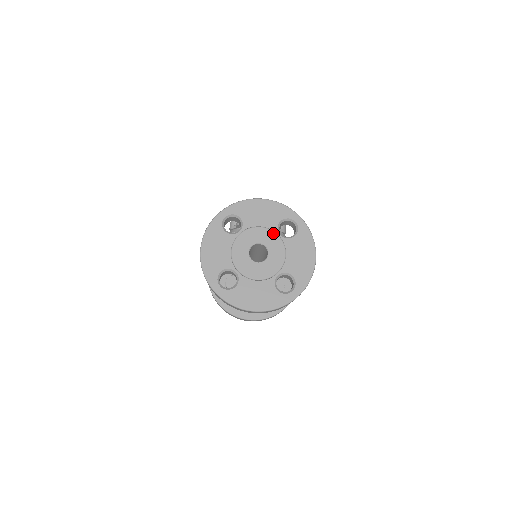
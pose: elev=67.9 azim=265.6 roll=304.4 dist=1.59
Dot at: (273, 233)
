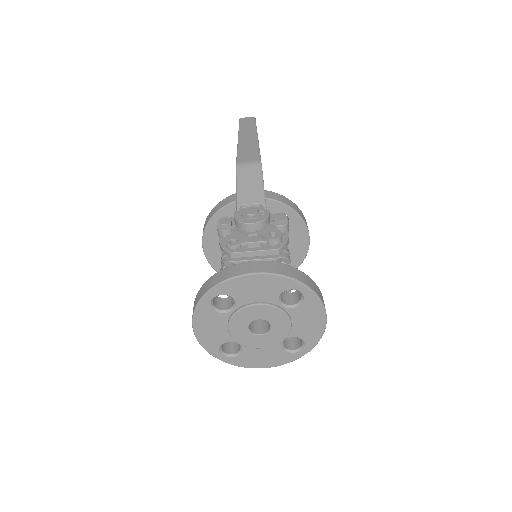
Dot at: (274, 308)
